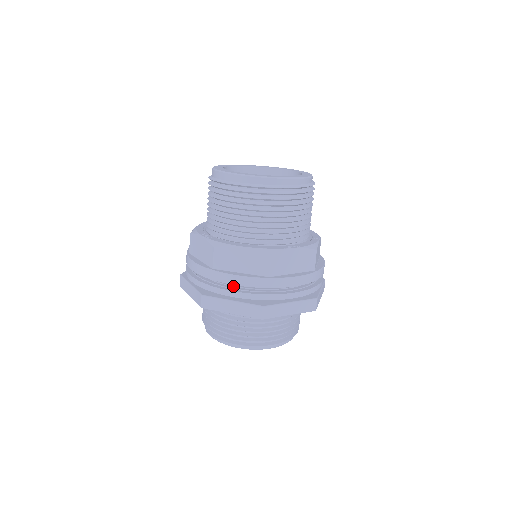
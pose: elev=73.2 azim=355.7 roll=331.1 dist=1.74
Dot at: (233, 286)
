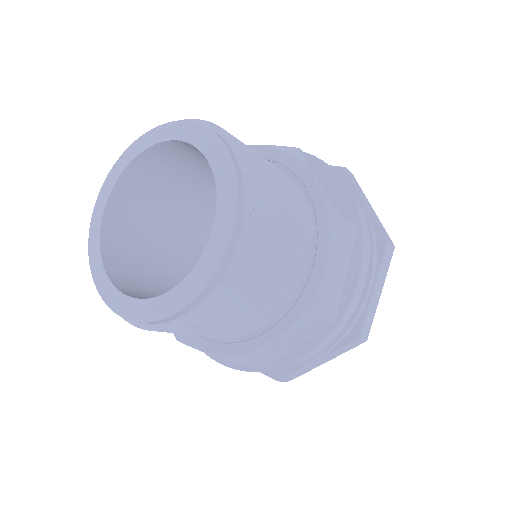
Dot at: occluded
